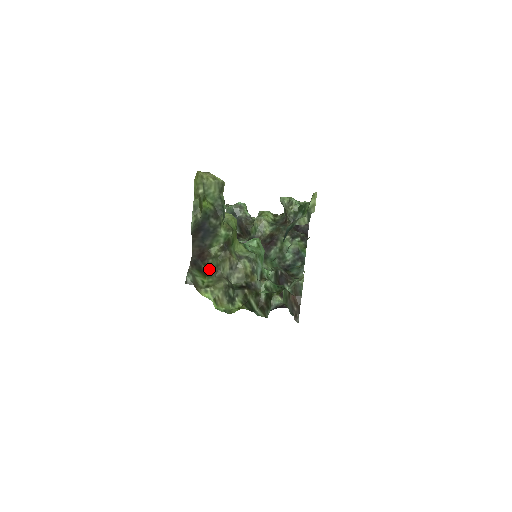
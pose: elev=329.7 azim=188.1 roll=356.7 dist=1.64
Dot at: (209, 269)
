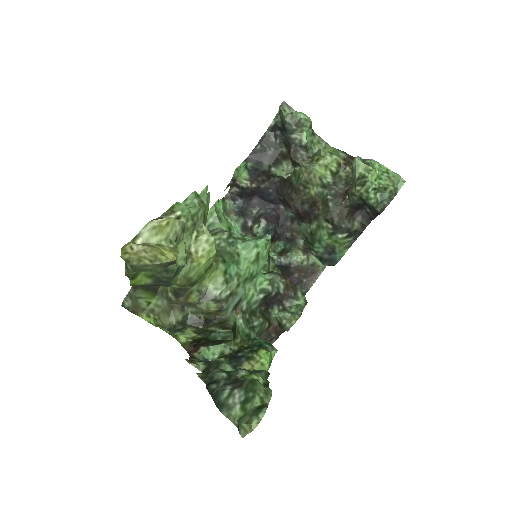
Dot at: occluded
